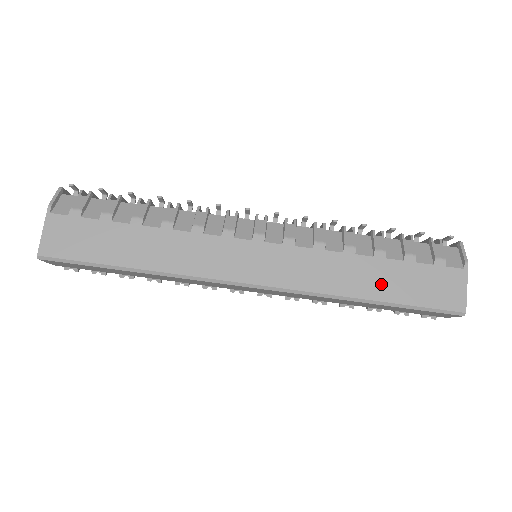
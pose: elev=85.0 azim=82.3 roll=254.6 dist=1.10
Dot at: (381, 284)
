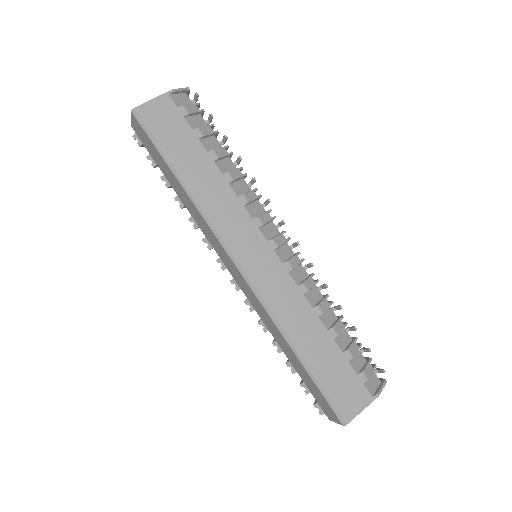
Dot at: (315, 351)
